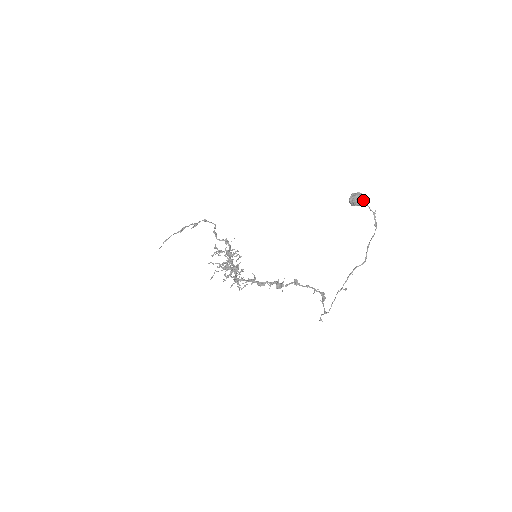
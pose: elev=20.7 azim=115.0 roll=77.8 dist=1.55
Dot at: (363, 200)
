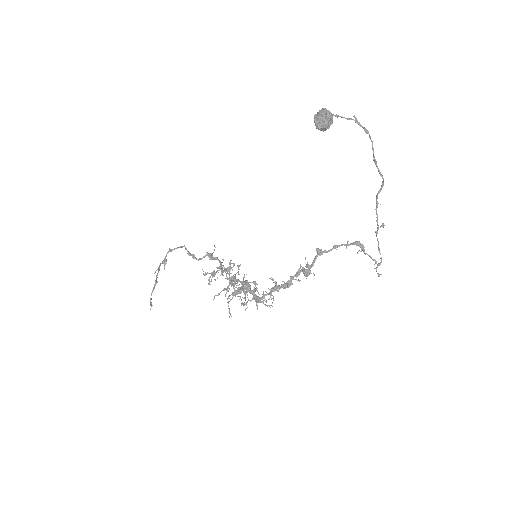
Dot at: (332, 115)
